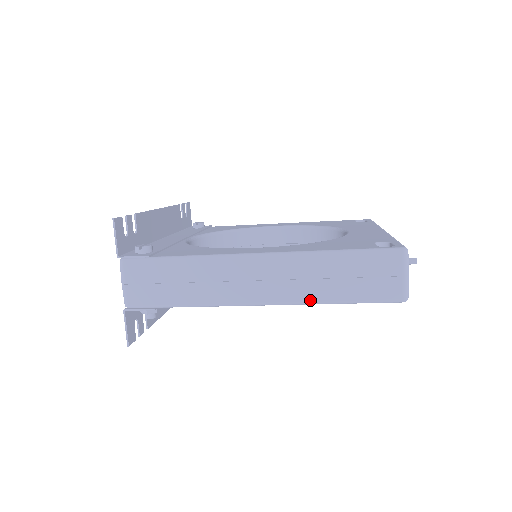
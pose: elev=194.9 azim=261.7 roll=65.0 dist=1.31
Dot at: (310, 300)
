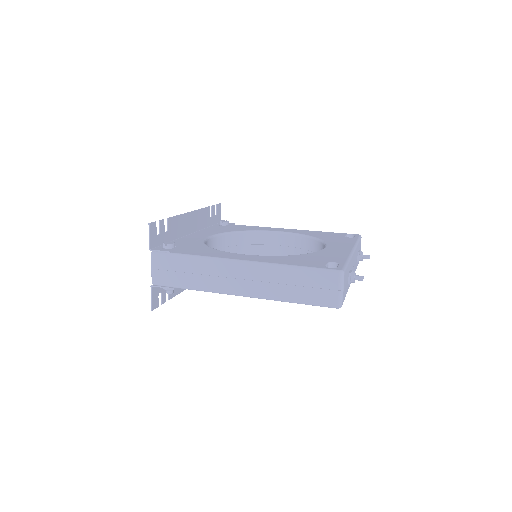
Dot at: (273, 297)
